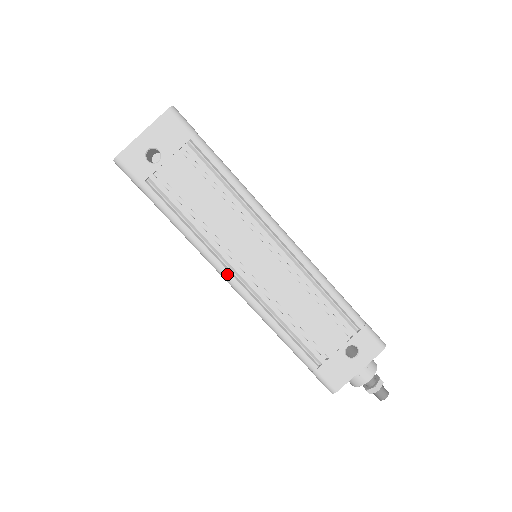
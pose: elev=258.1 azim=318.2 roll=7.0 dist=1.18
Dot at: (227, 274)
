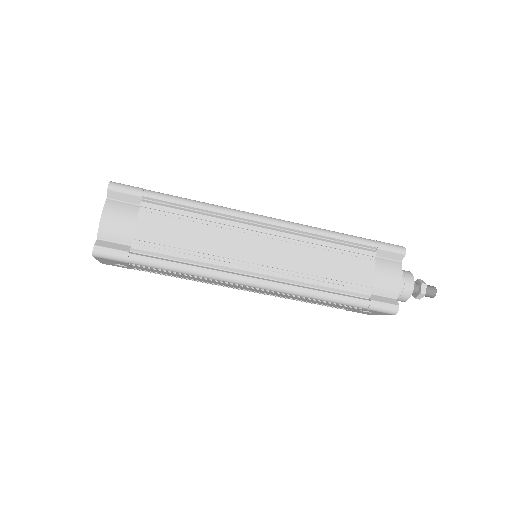
Dot at: occluded
